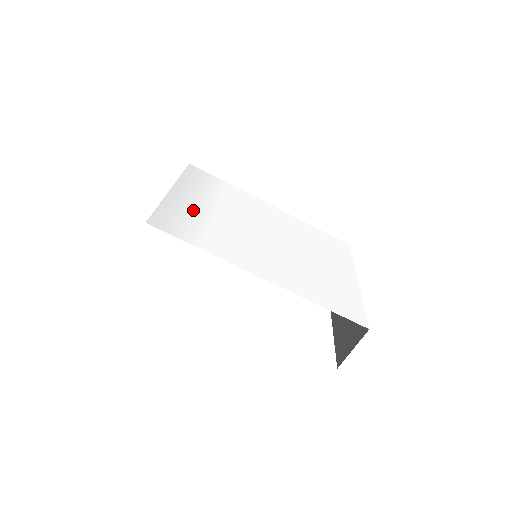
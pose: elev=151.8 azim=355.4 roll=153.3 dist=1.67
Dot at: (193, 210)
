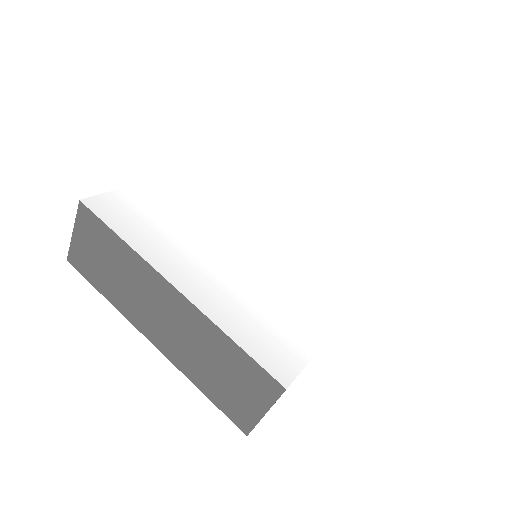
Dot at: (233, 293)
